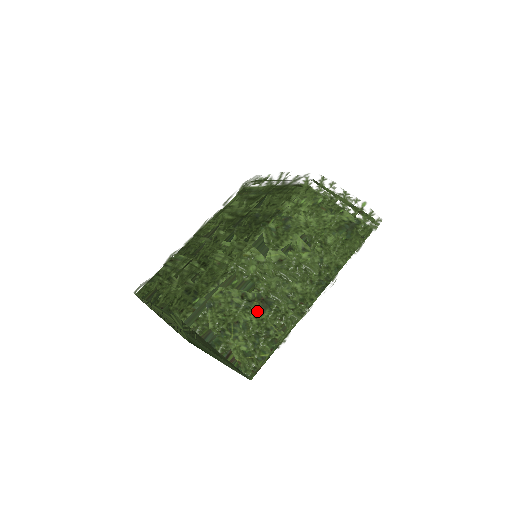
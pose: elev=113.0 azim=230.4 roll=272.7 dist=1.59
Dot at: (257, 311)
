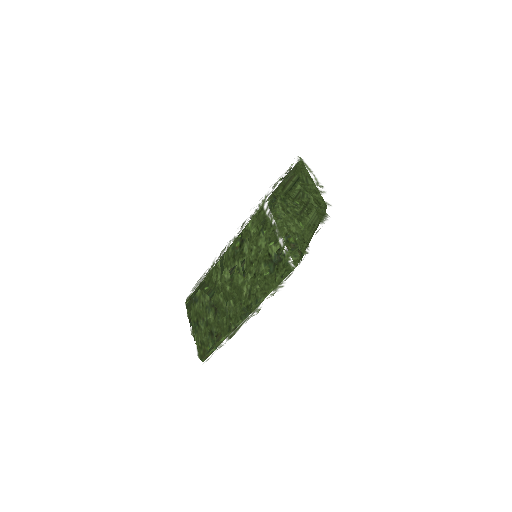
Dot at: (208, 317)
